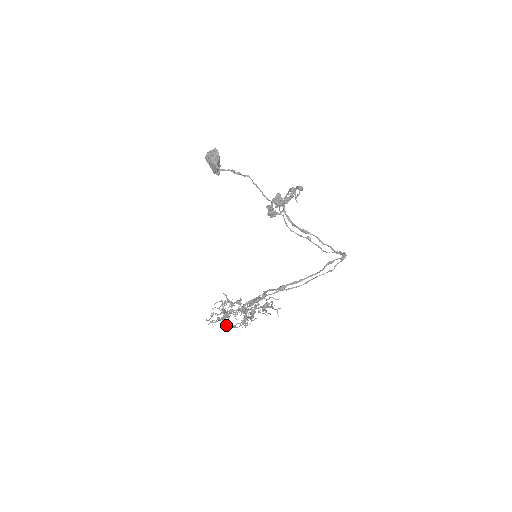
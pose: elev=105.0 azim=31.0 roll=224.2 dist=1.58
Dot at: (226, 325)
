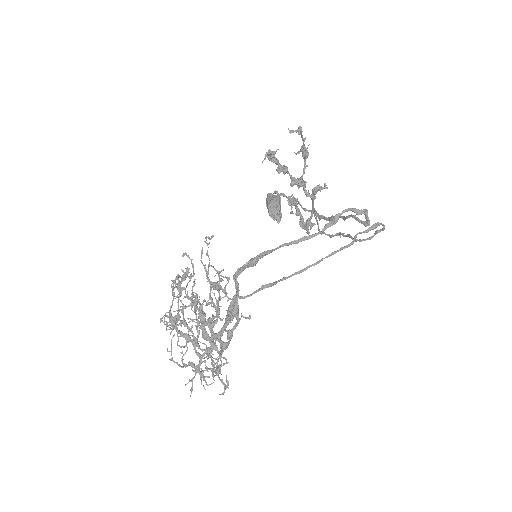
Dot at: (192, 370)
